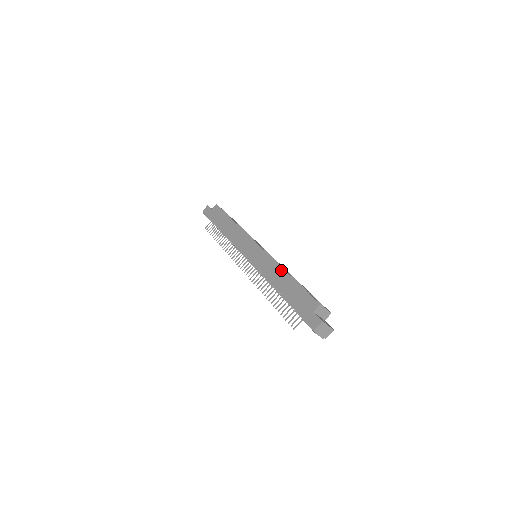
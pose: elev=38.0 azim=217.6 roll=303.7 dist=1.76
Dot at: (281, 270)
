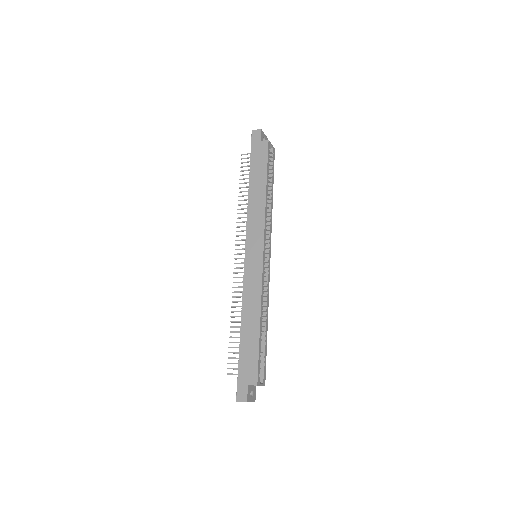
Dot at: (258, 311)
